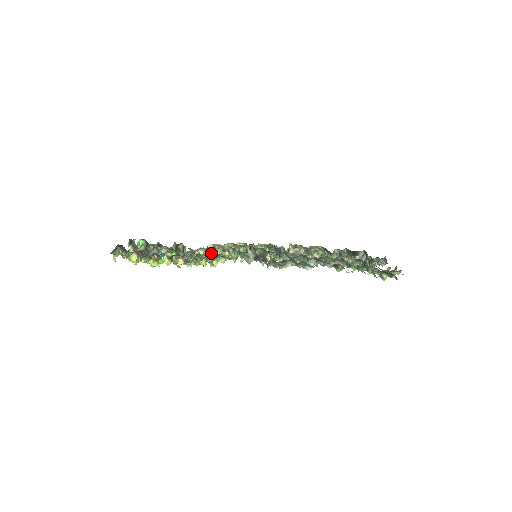
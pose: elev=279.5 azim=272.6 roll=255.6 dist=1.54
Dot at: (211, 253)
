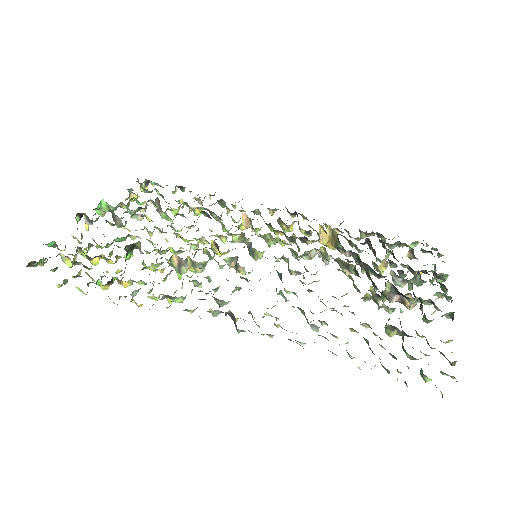
Dot at: (176, 266)
